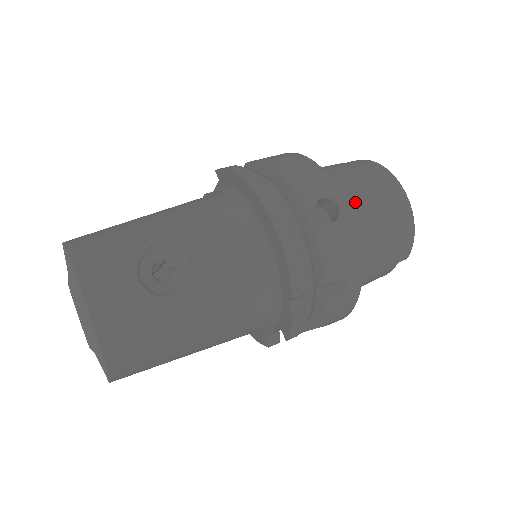
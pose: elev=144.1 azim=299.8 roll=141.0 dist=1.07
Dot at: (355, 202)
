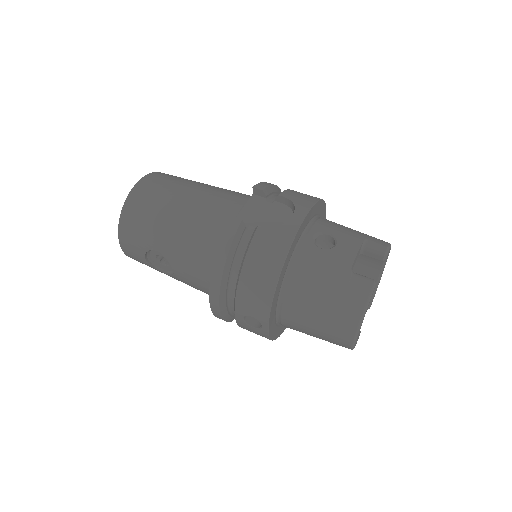
Dot at: (298, 320)
